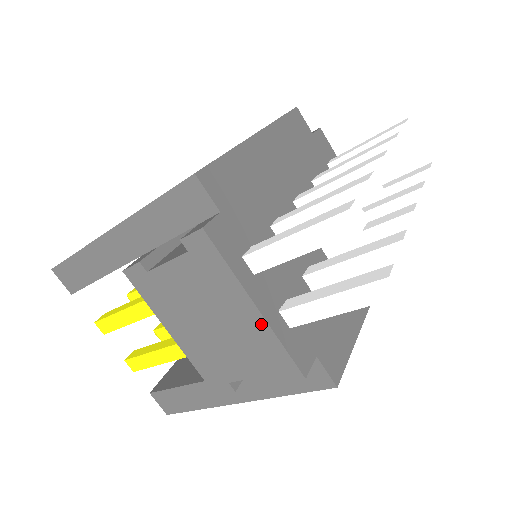
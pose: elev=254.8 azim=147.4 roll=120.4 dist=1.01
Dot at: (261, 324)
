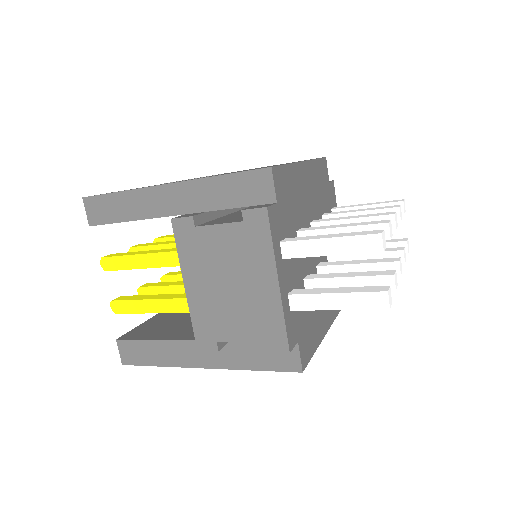
Dot at: (275, 298)
